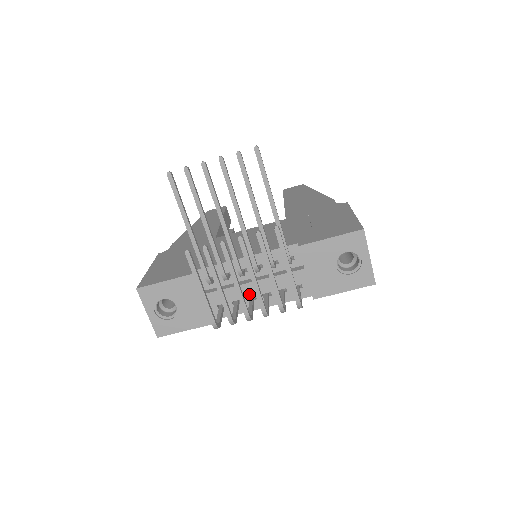
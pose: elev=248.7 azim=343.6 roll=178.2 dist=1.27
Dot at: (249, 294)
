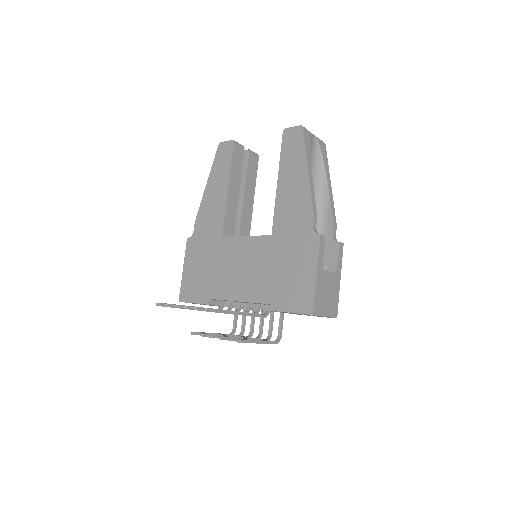
Dot at: occluded
